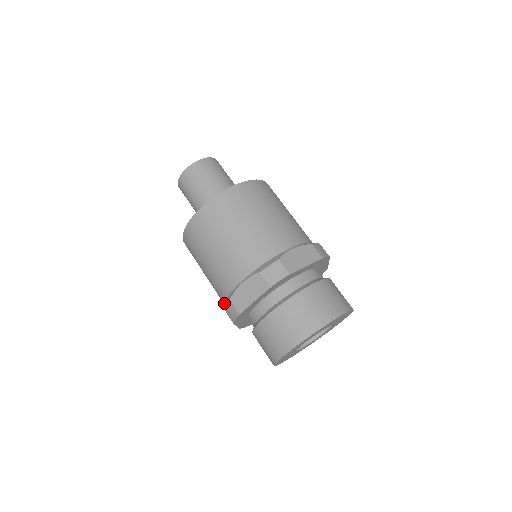
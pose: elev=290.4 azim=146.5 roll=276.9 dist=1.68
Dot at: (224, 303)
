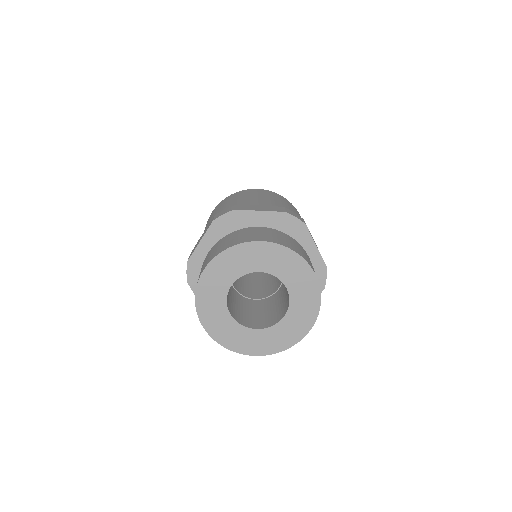
Dot at: occluded
